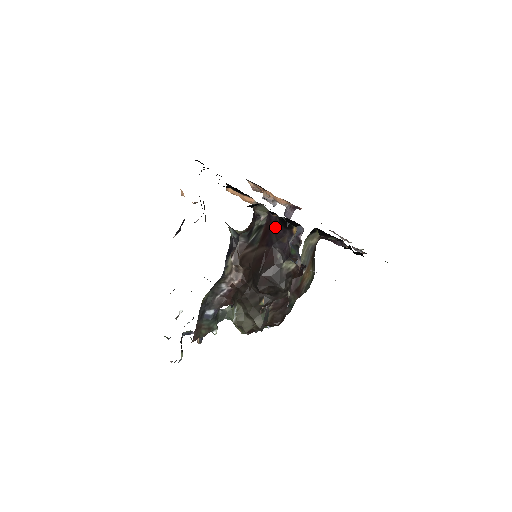
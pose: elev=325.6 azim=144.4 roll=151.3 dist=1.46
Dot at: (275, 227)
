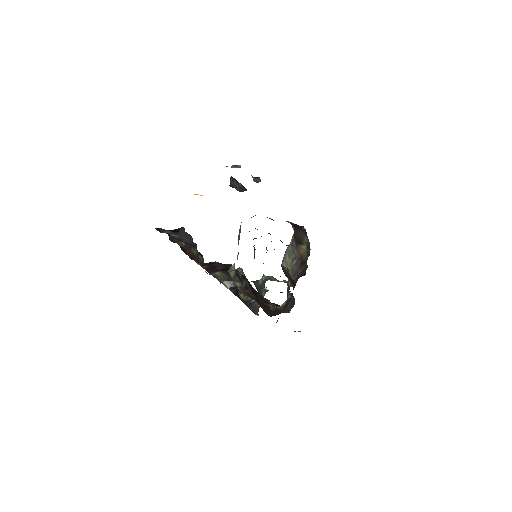
Dot at: occluded
